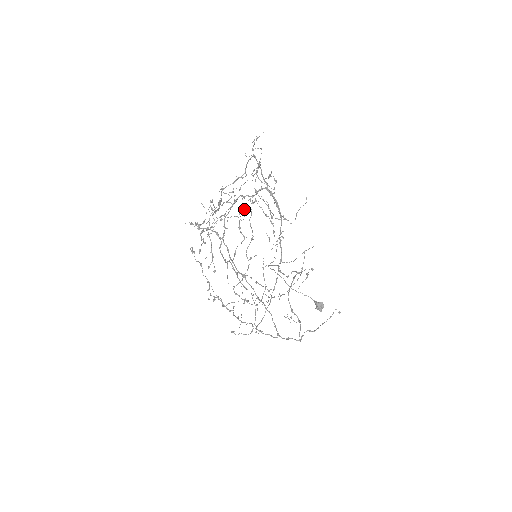
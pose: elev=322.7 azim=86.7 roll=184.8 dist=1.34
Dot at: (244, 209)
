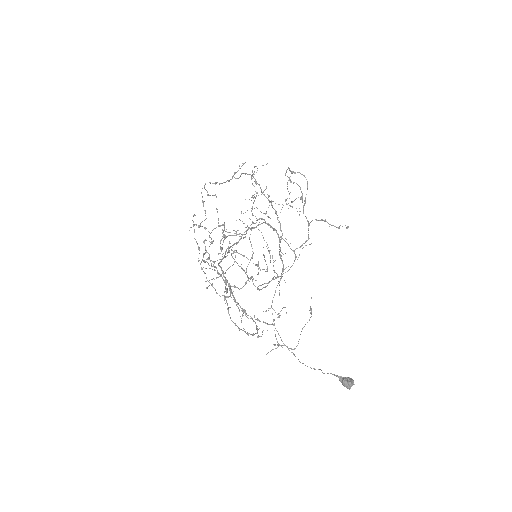
Dot at: (244, 237)
